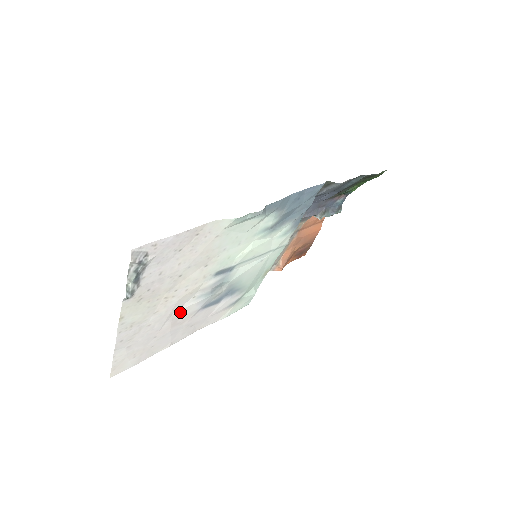
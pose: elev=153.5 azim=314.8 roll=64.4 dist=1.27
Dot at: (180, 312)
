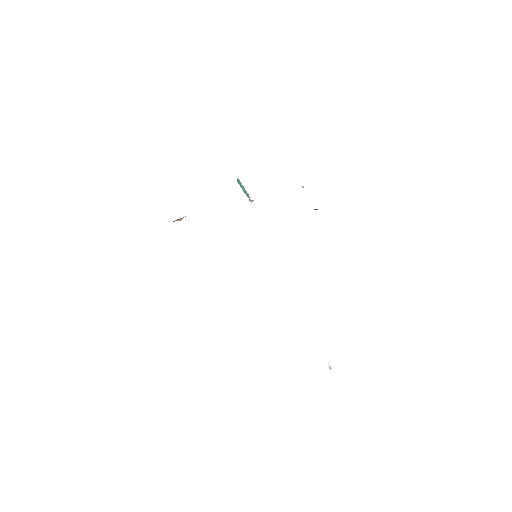
Dot at: occluded
